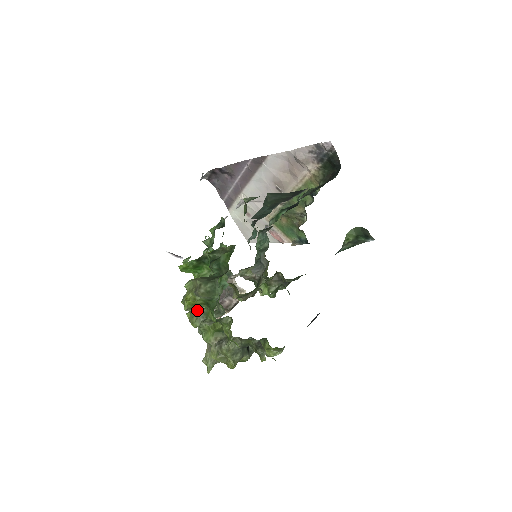
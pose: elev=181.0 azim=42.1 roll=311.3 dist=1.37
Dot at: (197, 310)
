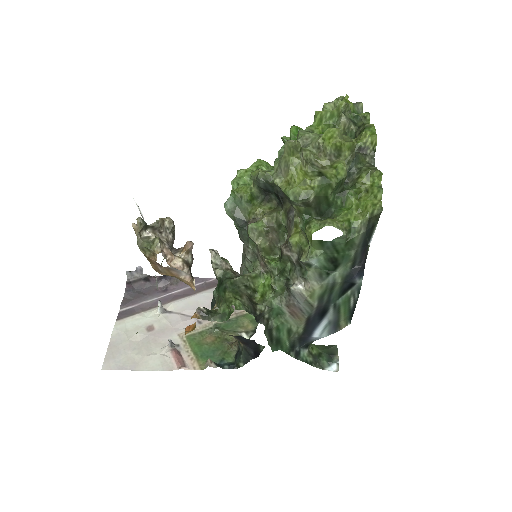
Dot at: occluded
